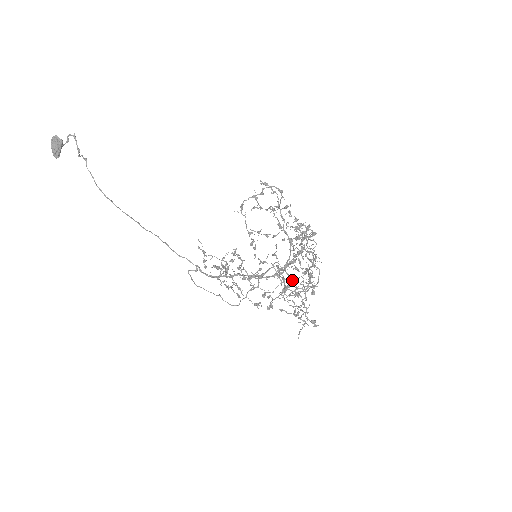
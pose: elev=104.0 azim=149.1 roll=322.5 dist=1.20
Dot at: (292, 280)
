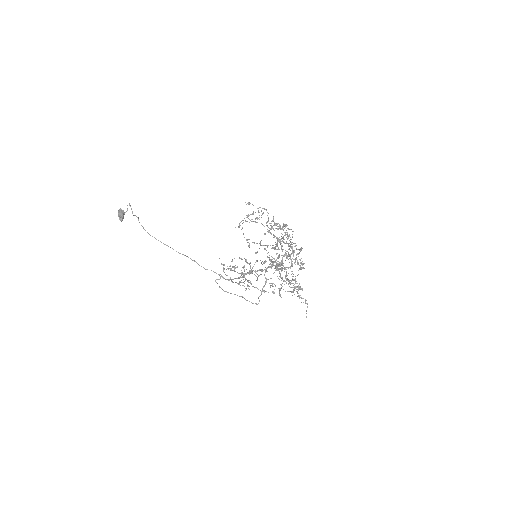
Dot at: occluded
